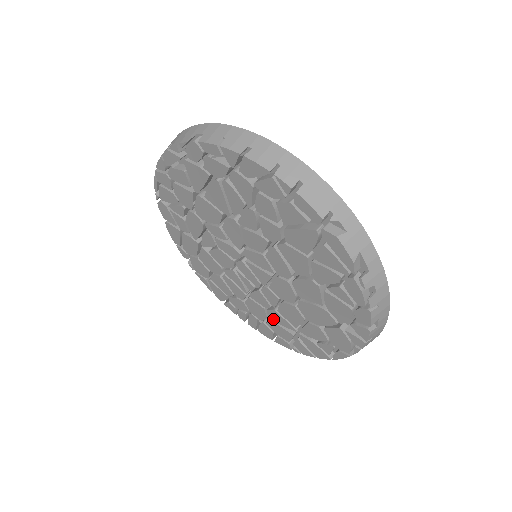
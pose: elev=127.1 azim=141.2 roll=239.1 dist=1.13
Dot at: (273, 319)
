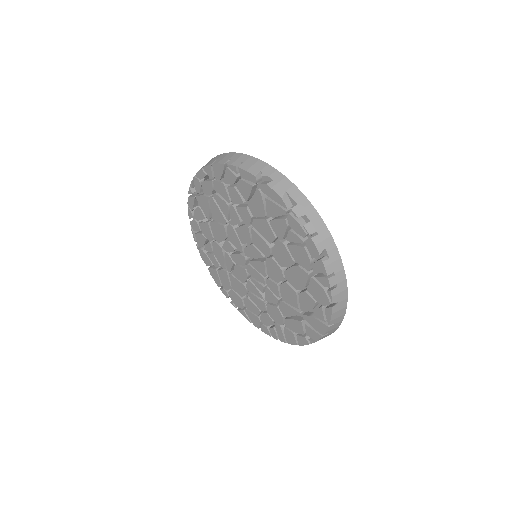
Dot at: (285, 314)
